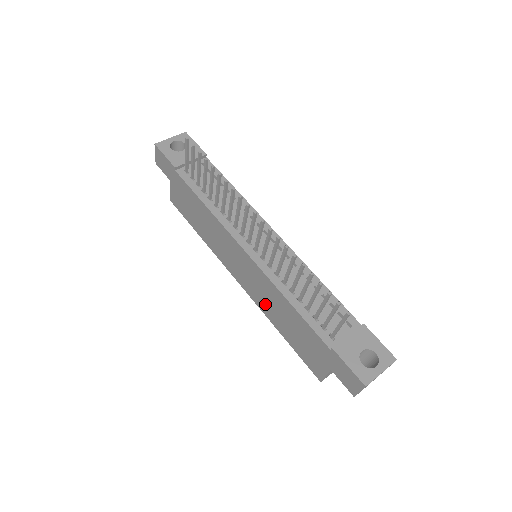
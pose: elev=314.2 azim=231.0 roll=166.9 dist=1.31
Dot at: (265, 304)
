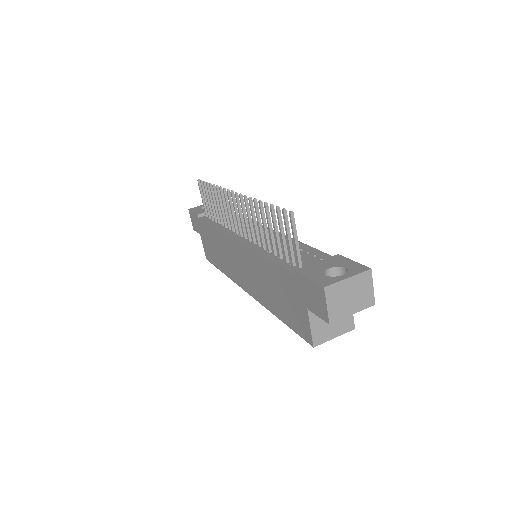
Dot at: (261, 291)
